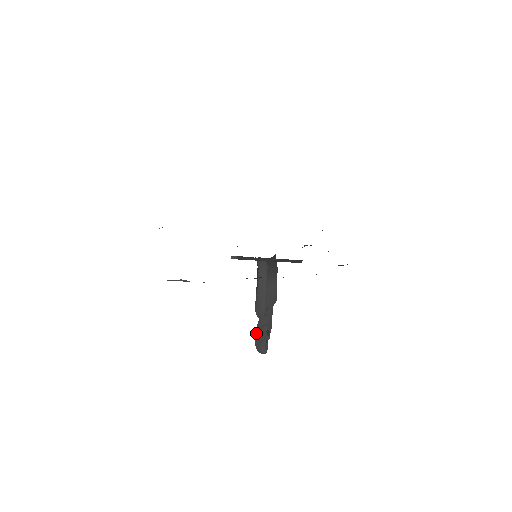
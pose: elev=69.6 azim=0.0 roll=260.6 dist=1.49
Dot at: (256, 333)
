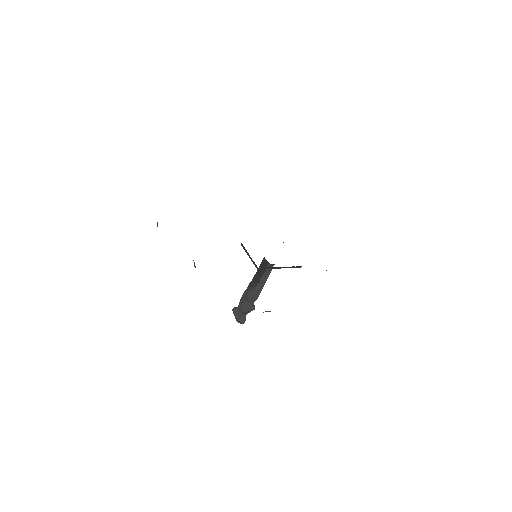
Dot at: (244, 312)
